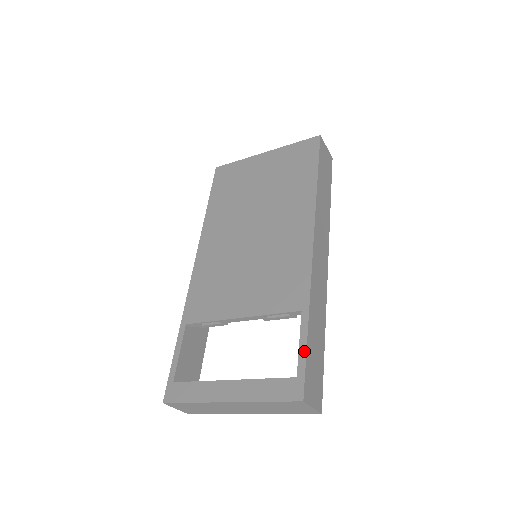
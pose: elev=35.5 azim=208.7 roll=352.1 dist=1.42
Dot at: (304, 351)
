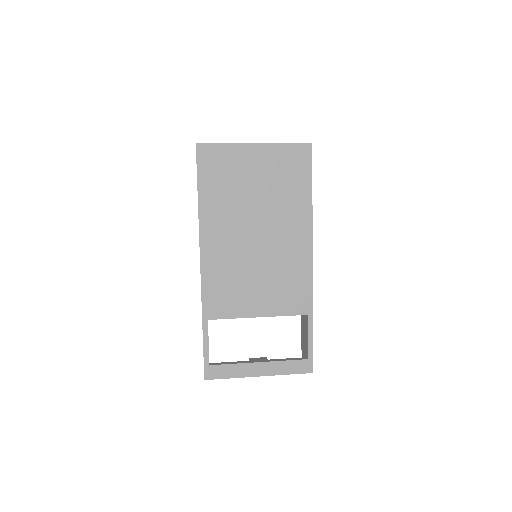
Dot at: (312, 343)
